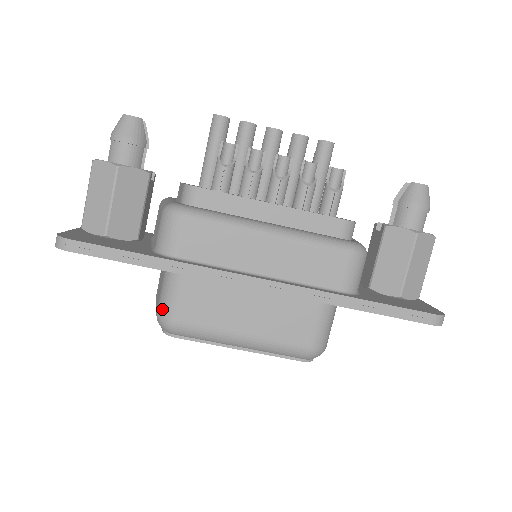
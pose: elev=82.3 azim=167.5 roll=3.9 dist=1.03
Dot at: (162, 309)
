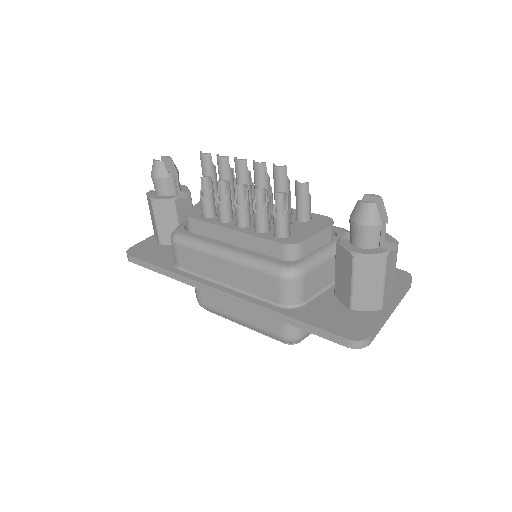
Dot at: occluded
